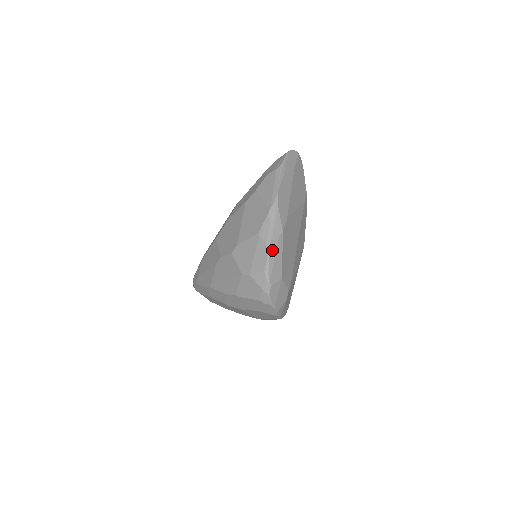
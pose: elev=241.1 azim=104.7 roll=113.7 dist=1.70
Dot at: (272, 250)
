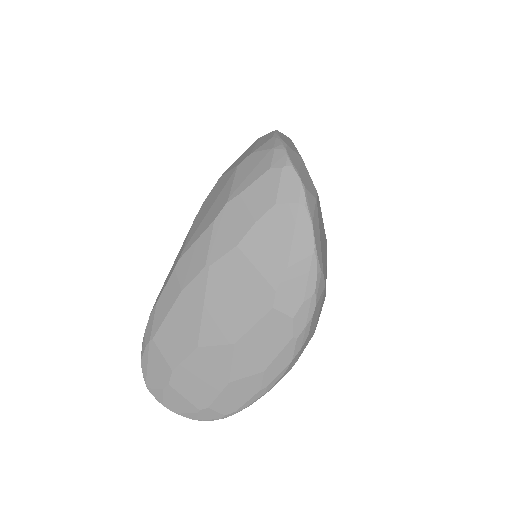
Dot at: (280, 134)
